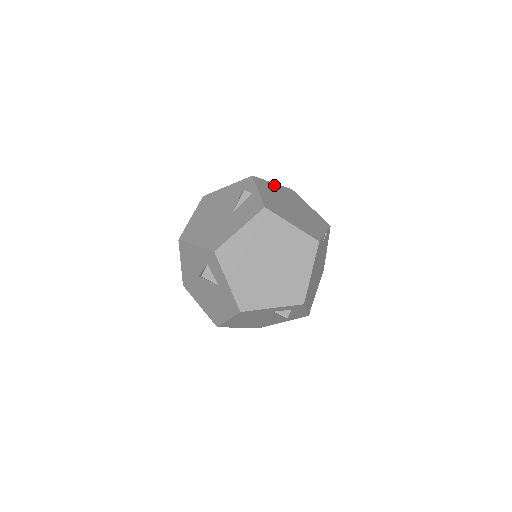
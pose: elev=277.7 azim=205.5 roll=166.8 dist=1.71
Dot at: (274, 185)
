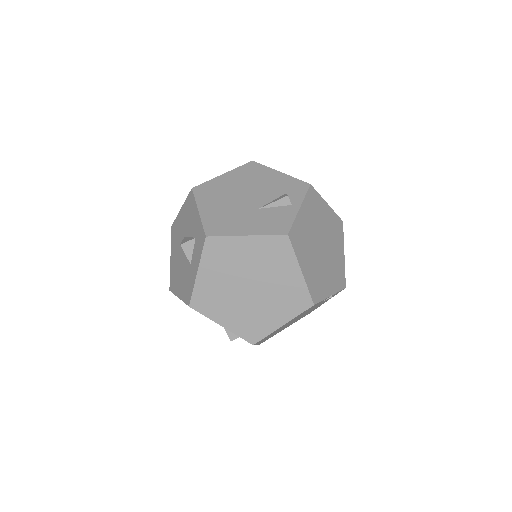
Dot at: (326, 207)
